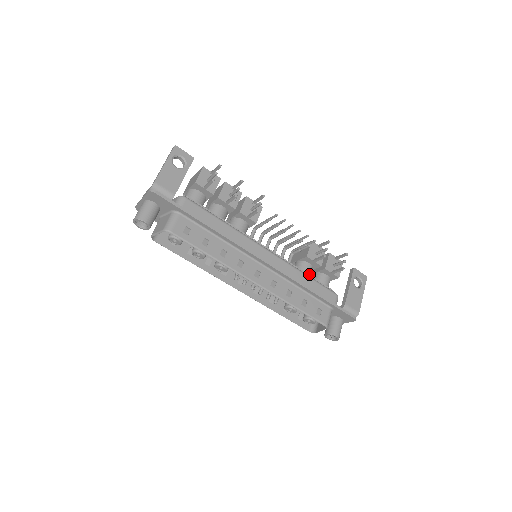
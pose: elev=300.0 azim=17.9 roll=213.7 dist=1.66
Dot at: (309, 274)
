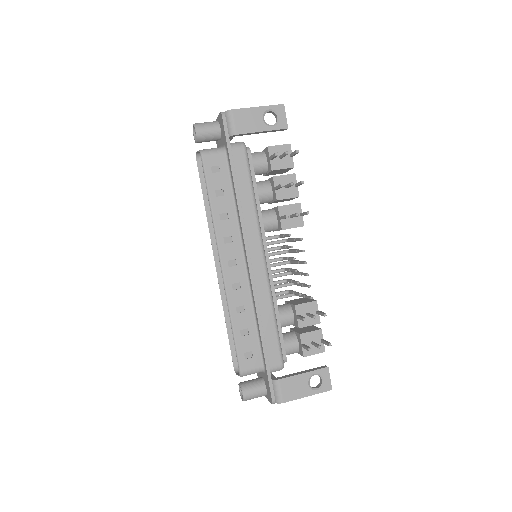
Dot at: (283, 322)
